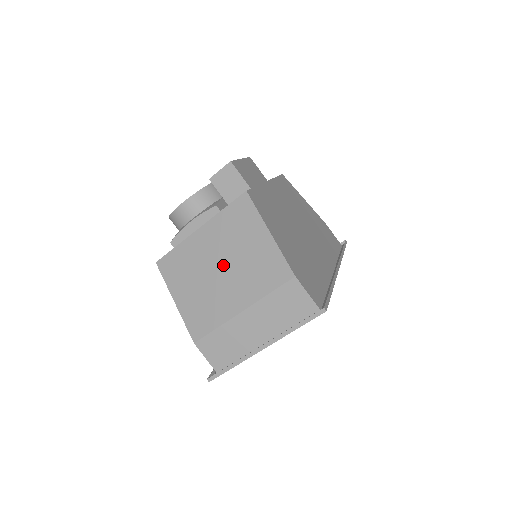
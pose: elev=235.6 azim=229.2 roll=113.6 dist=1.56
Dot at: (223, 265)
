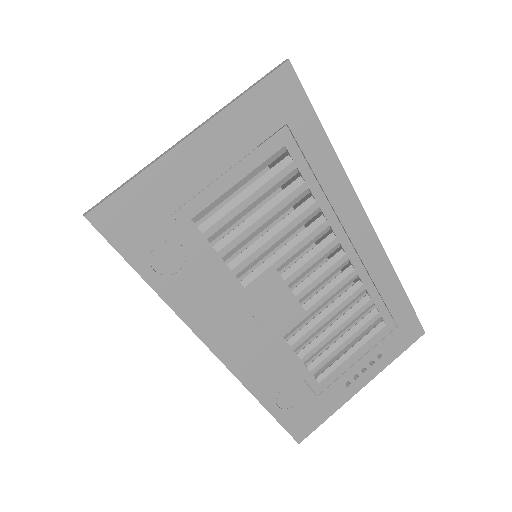
Dot at: occluded
